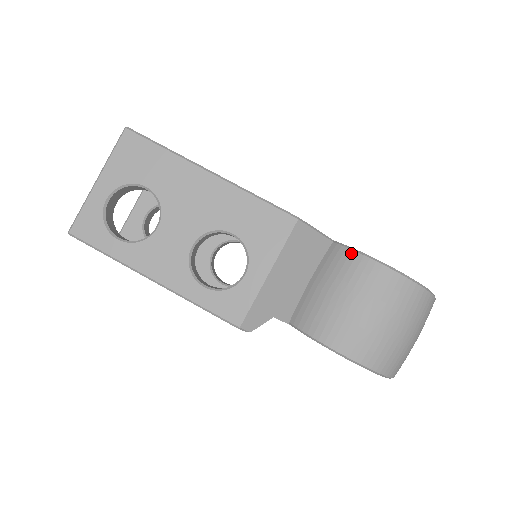
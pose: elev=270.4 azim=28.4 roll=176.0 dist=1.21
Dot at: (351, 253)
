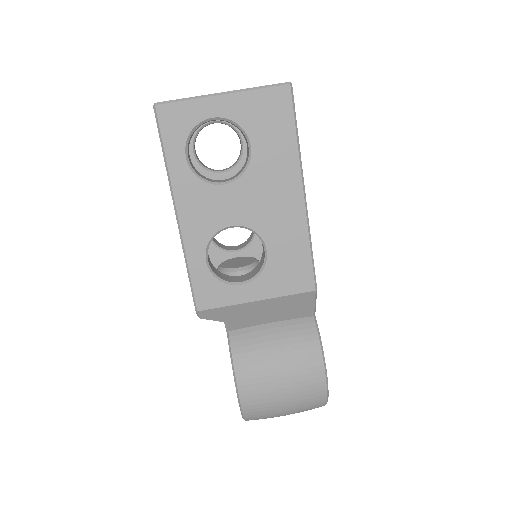
Dot at: (316, 341)
